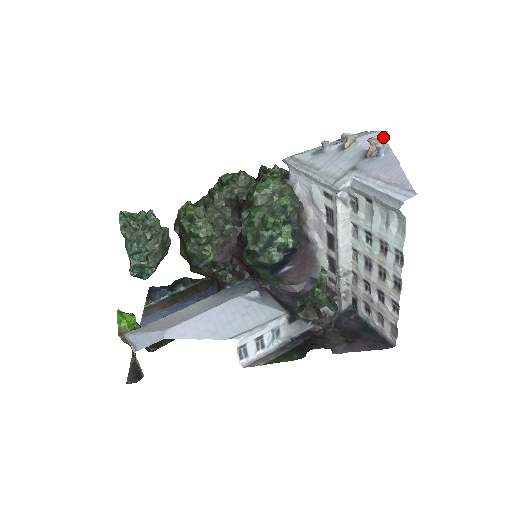
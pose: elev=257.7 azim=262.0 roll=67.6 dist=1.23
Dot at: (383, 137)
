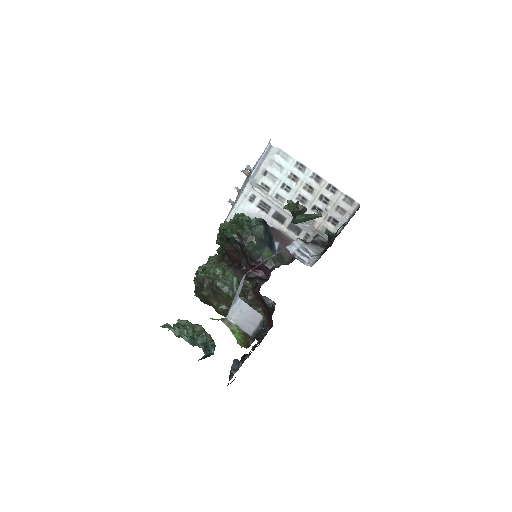
Dot at: (247, 171)
